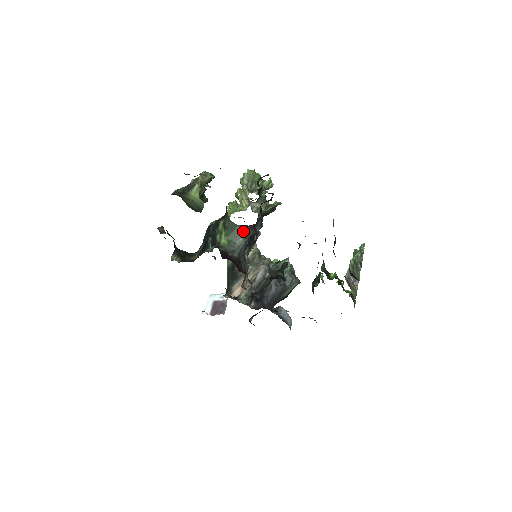
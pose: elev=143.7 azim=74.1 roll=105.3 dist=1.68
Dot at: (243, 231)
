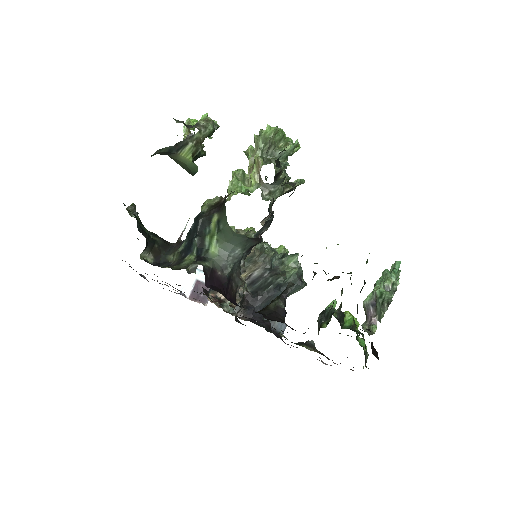
Dot at: (242, 242)
